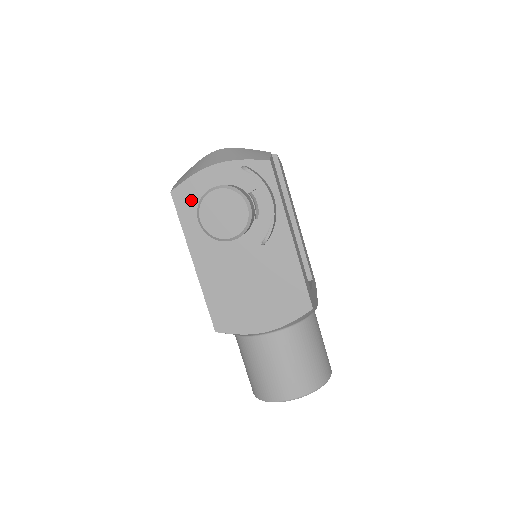
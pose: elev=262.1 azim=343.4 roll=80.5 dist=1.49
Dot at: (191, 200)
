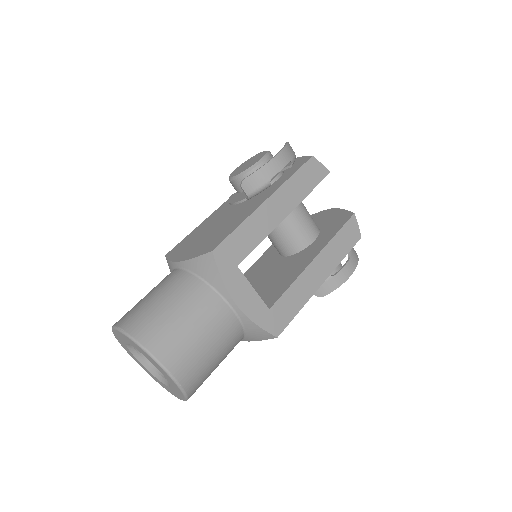
Dot at: occluded
